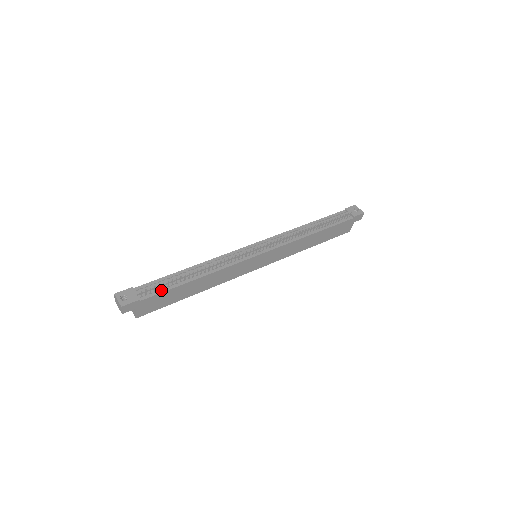
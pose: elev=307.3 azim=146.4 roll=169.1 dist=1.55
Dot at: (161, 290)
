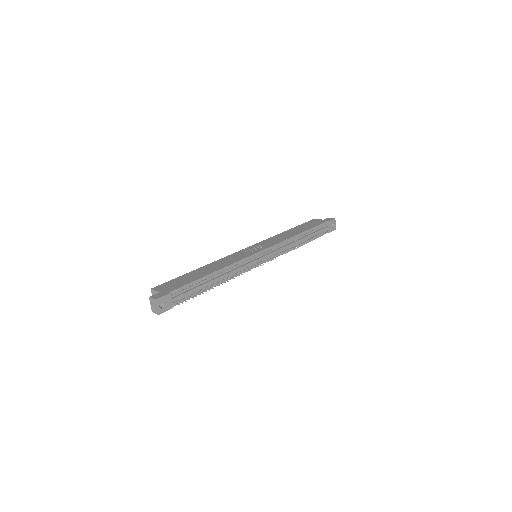
Dot at: (189, 296)
